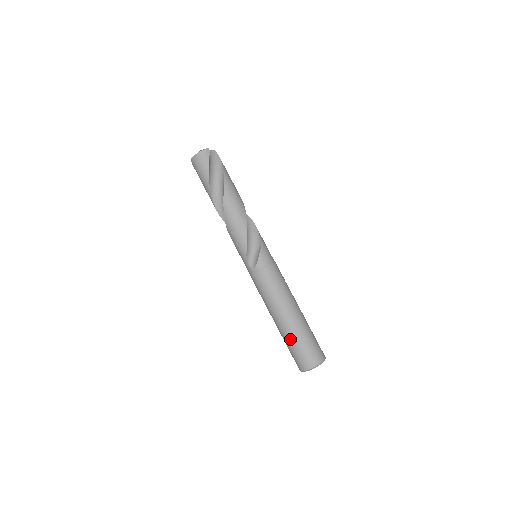
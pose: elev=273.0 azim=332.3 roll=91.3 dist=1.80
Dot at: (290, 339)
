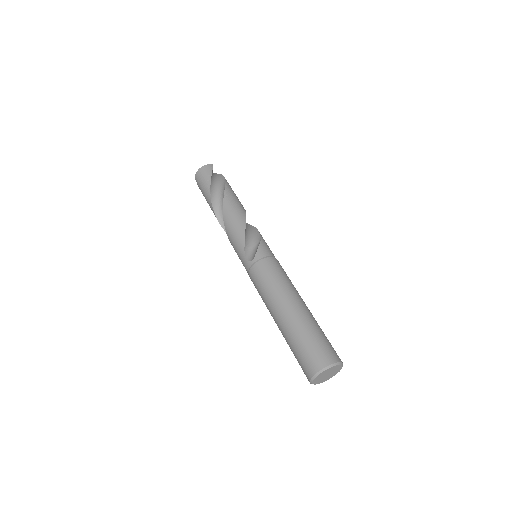
Dot at: (294, 334)
